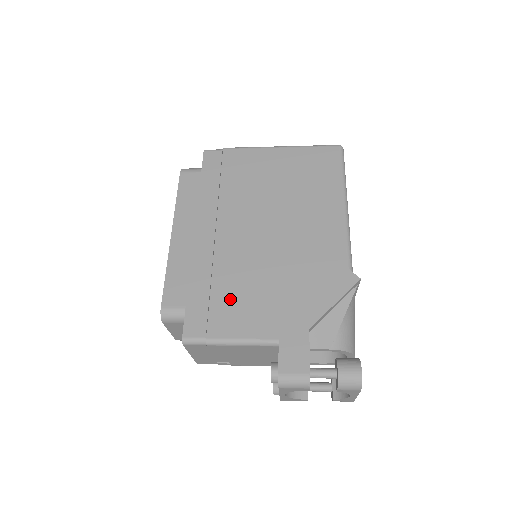
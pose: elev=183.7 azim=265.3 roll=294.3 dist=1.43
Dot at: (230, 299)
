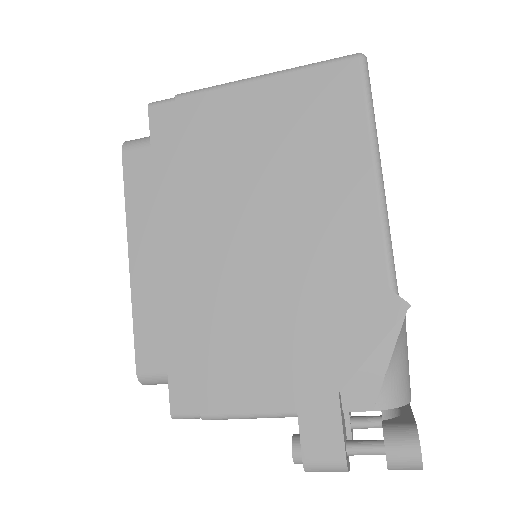
Dot at: (223, 354)
